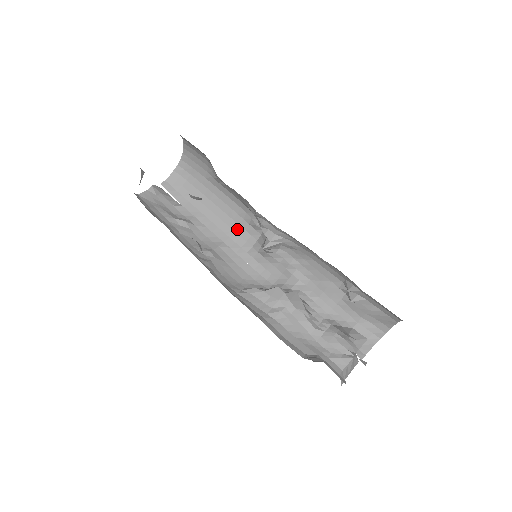
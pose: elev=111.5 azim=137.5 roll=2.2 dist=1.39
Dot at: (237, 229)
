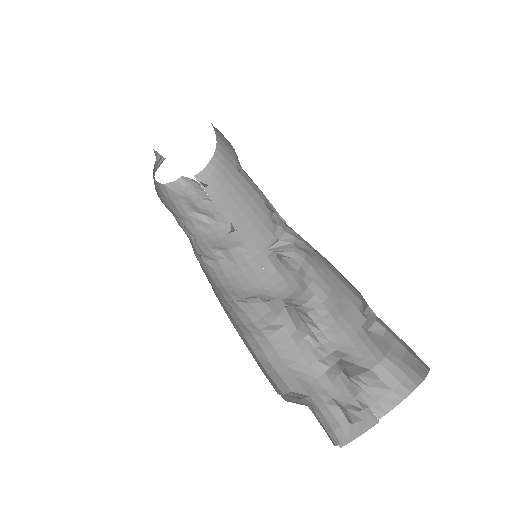
Dot at: (261, 228)
